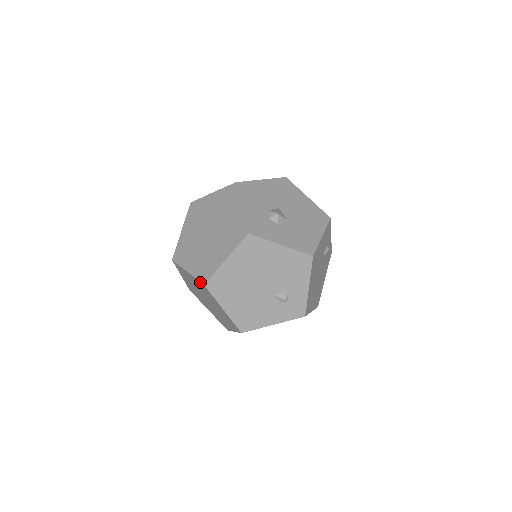
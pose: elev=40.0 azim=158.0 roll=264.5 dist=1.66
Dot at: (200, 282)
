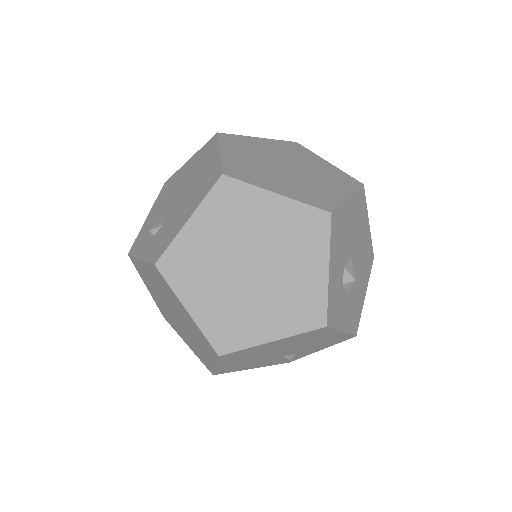
Dot at: (211, 346)
